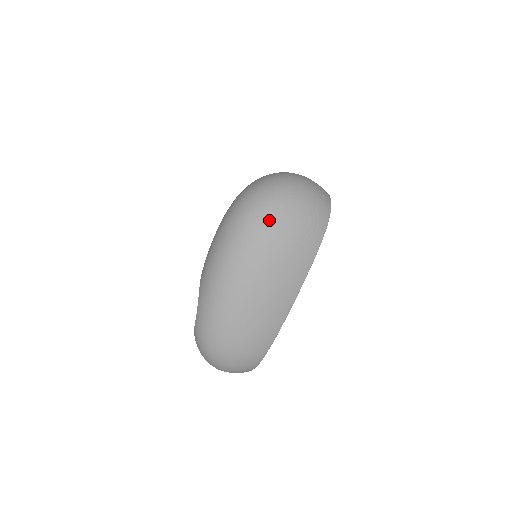
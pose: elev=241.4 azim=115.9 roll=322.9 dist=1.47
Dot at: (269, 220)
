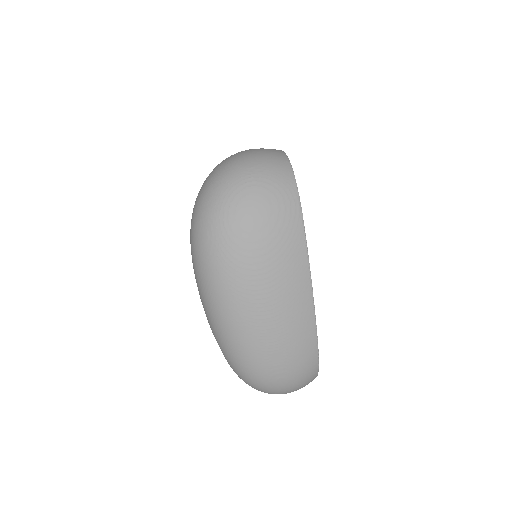
Dot at: (230, 230)
